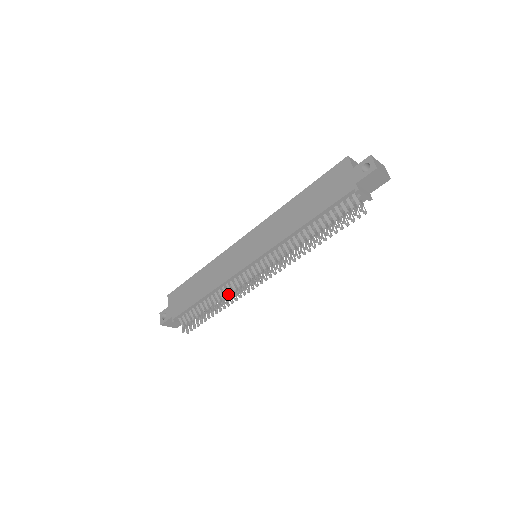
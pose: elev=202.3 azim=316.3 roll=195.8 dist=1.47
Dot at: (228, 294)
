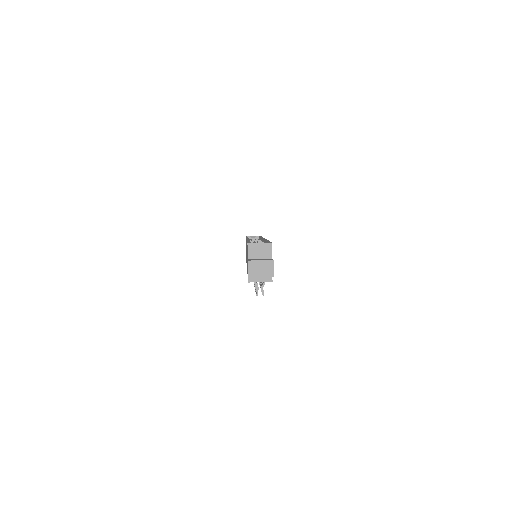
Dot at: occluded
